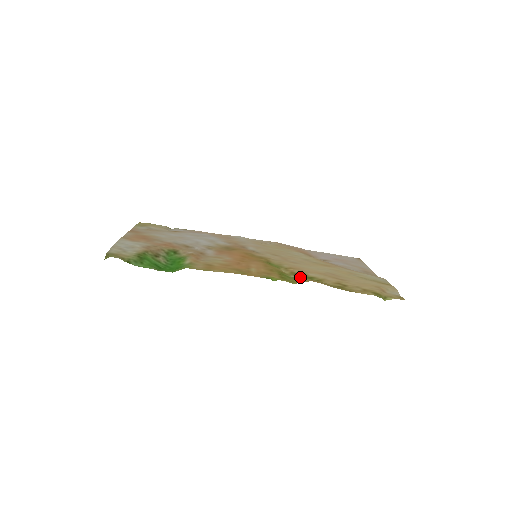
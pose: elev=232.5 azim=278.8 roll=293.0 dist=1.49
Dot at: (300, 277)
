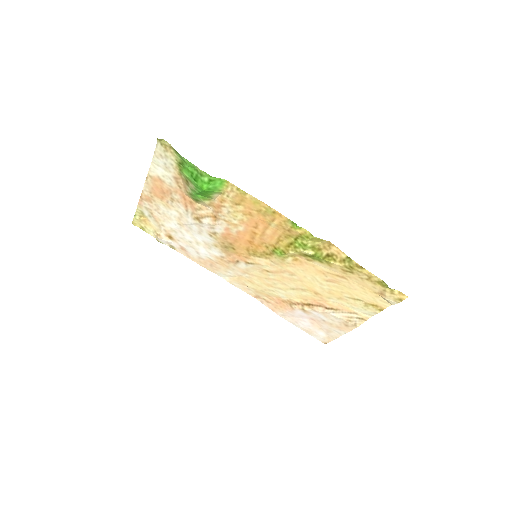
Dot at: (310, 255)
